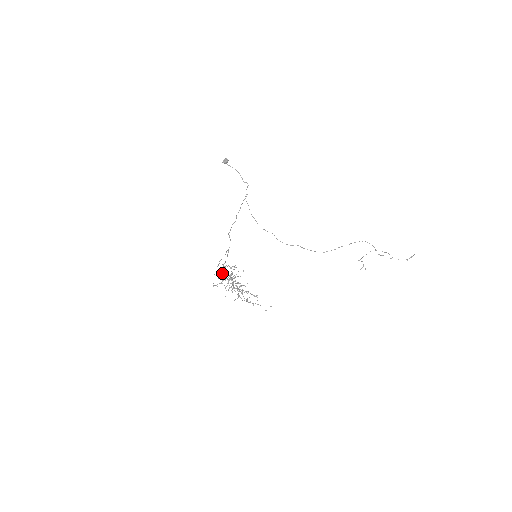
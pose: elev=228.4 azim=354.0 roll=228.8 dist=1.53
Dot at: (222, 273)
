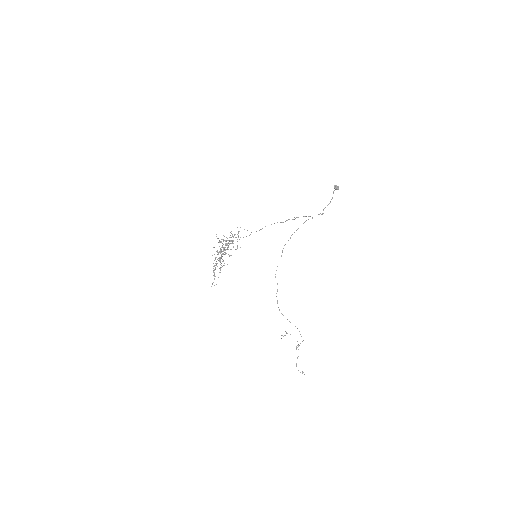
Dot at: occluded
